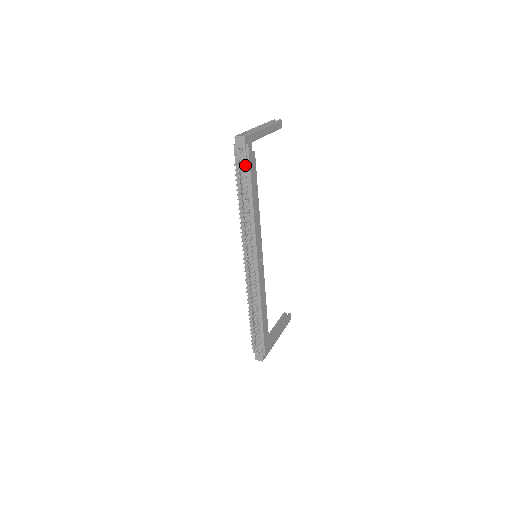
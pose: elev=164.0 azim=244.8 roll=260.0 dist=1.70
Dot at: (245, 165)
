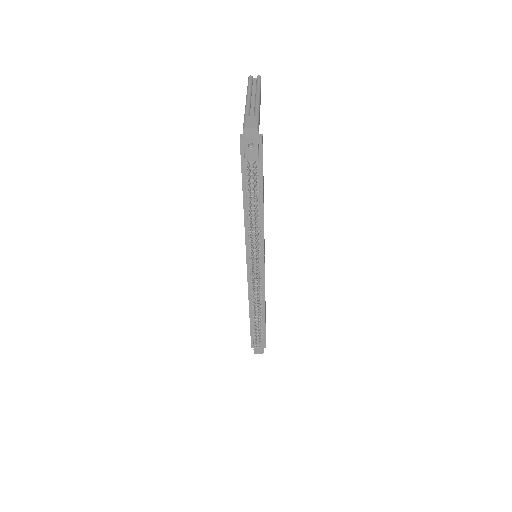
Dot at: (255, 163)
